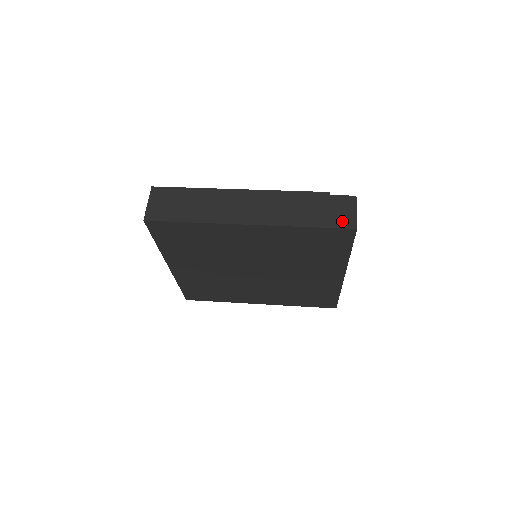
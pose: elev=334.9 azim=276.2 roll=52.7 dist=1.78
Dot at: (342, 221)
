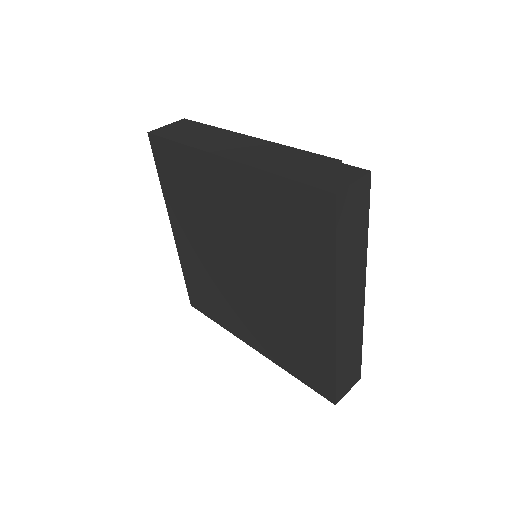
Dot at: (325, 183)
